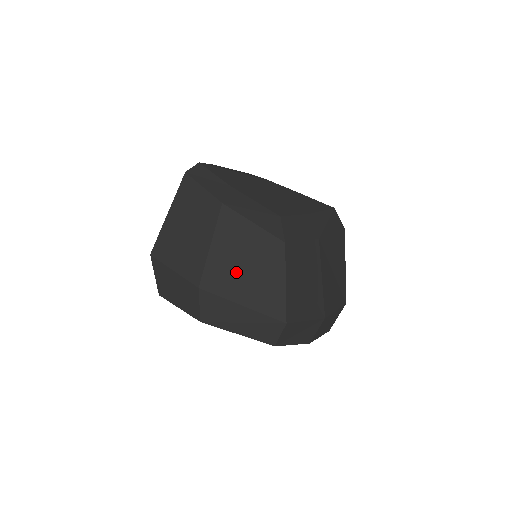
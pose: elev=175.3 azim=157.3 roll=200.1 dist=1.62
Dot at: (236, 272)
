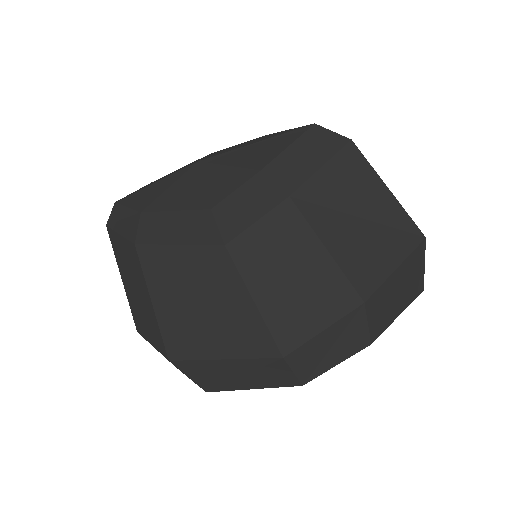
Dot at: (193, 319)
